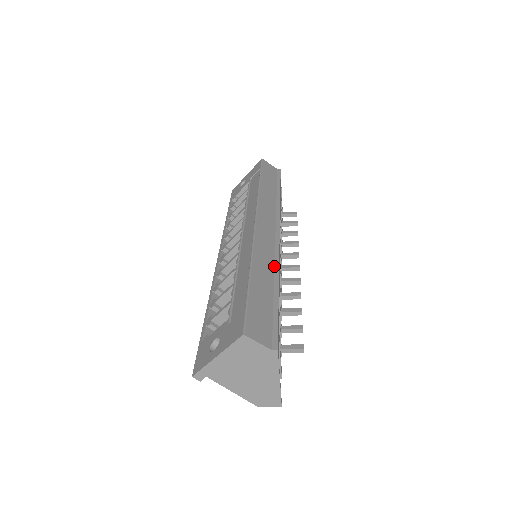
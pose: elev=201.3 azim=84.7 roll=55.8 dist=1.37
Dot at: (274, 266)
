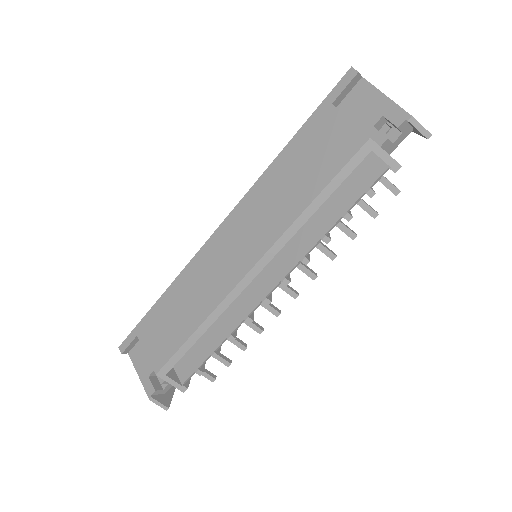
Dot at: occluded
